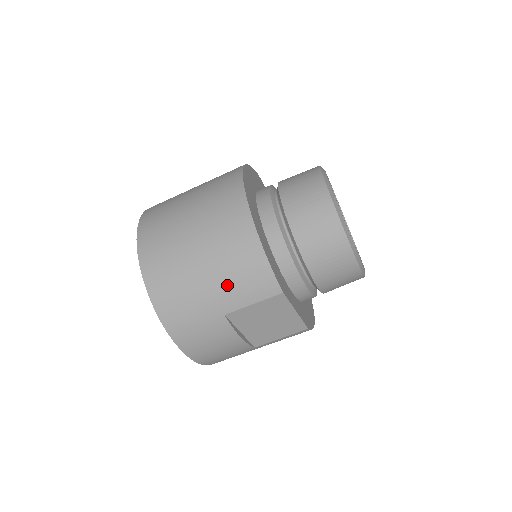
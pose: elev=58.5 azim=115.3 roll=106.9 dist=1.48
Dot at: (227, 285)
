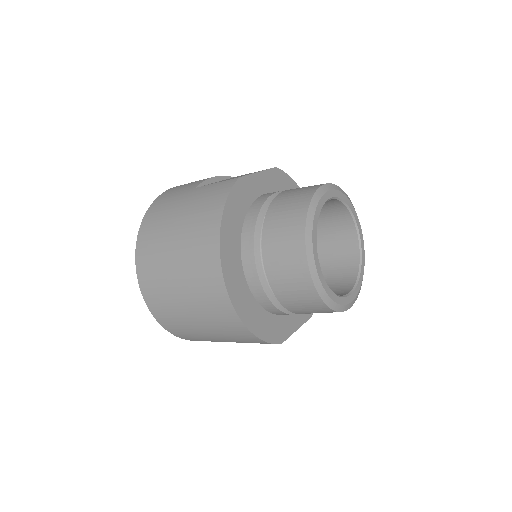
Dot at: (234, 341)
